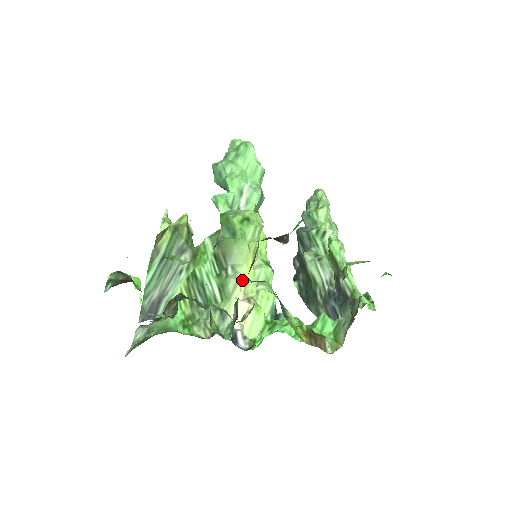
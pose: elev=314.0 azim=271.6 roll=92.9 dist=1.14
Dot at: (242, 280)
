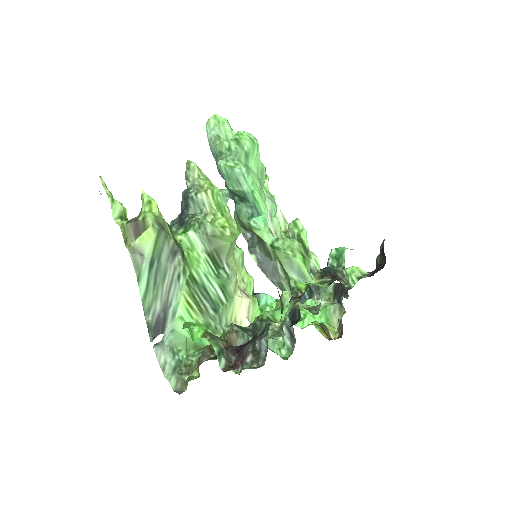
Dot at: (236, 275)
